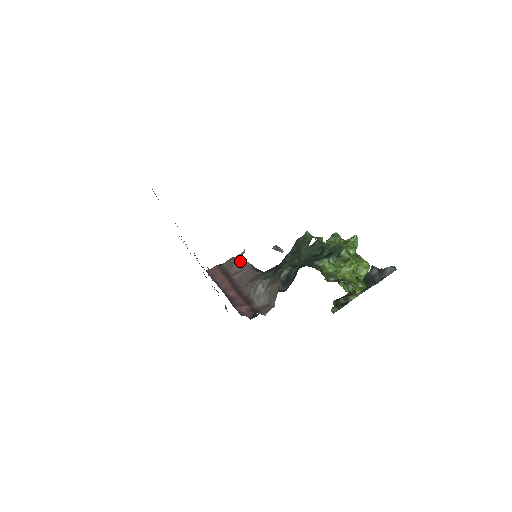
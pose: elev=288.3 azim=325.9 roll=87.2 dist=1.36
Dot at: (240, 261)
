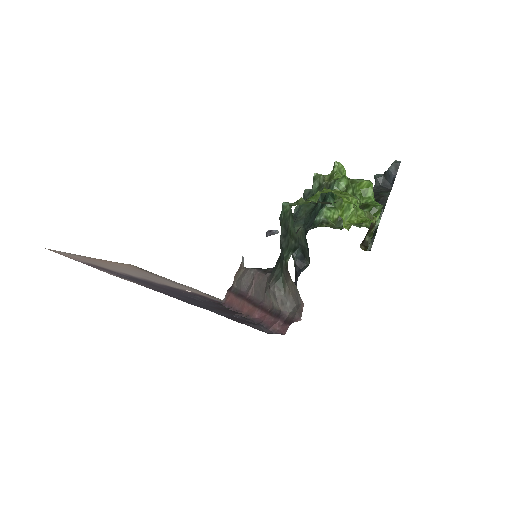
Dot at: (245, 272)
